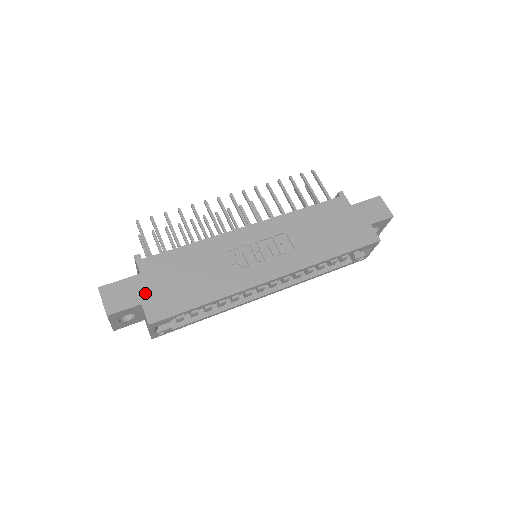
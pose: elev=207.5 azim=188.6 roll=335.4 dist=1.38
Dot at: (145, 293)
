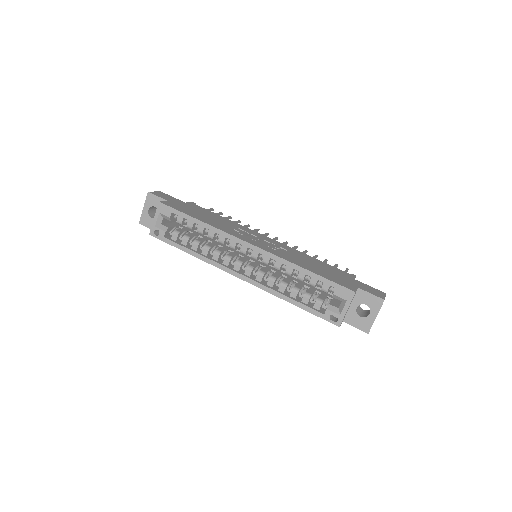
Dot at: (176, 202)
